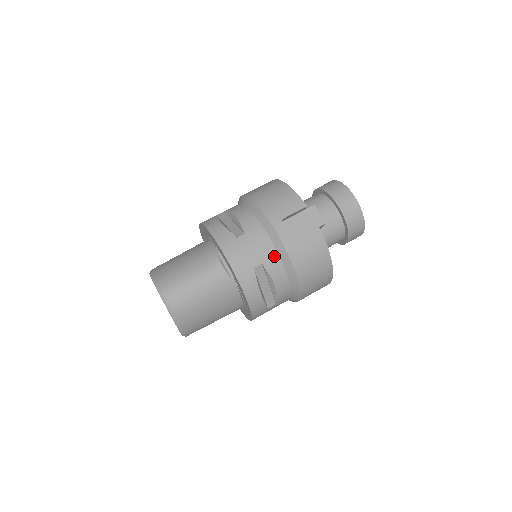
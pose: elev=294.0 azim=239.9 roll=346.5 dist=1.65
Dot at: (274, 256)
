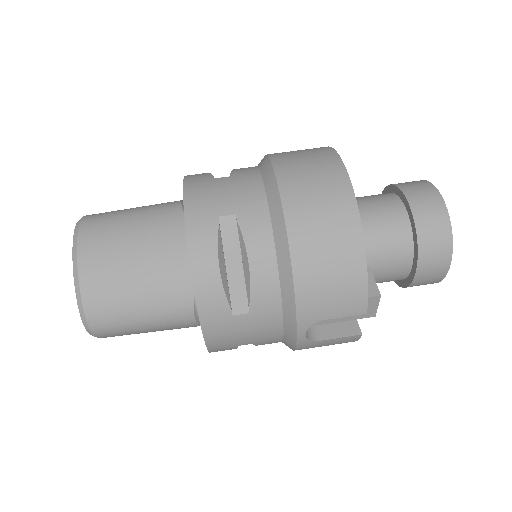
Dot at: (275, 340)
